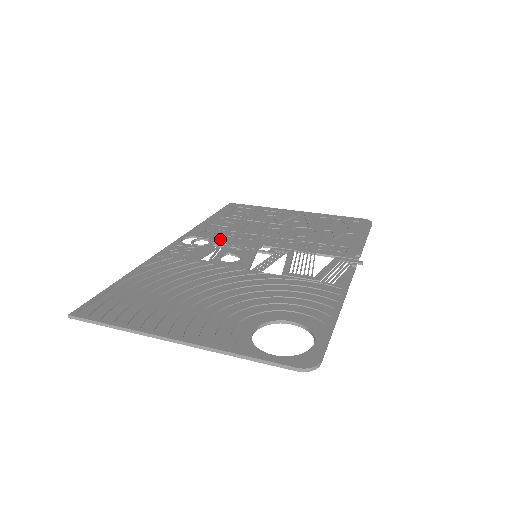
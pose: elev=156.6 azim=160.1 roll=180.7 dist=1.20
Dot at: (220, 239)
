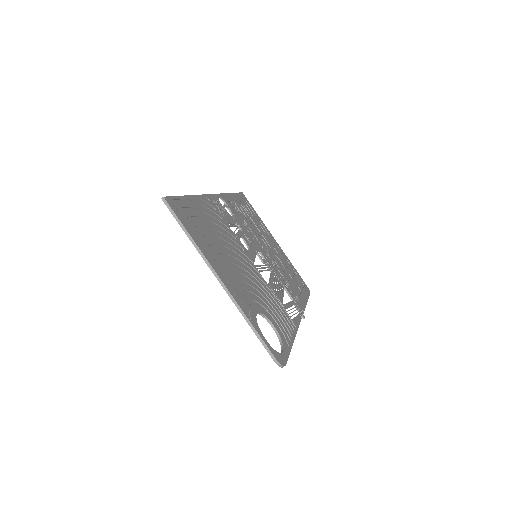
Dot at: (239, 220)
